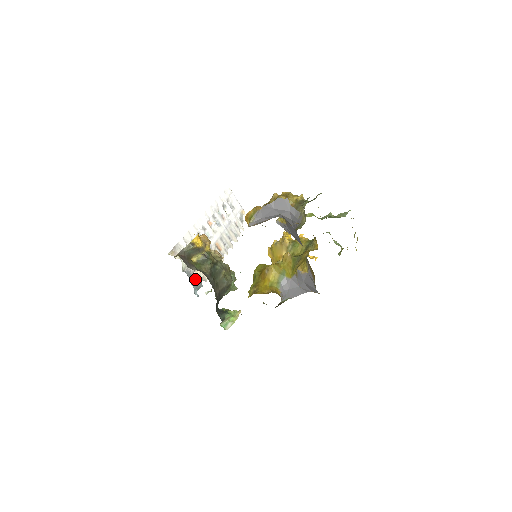
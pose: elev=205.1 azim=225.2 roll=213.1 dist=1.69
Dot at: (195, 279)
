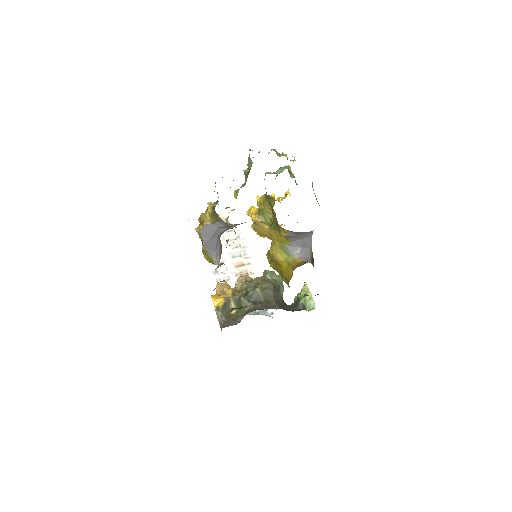
Dot at: occluded
